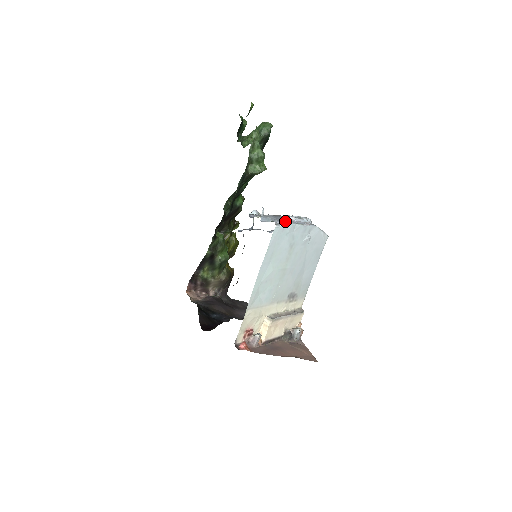
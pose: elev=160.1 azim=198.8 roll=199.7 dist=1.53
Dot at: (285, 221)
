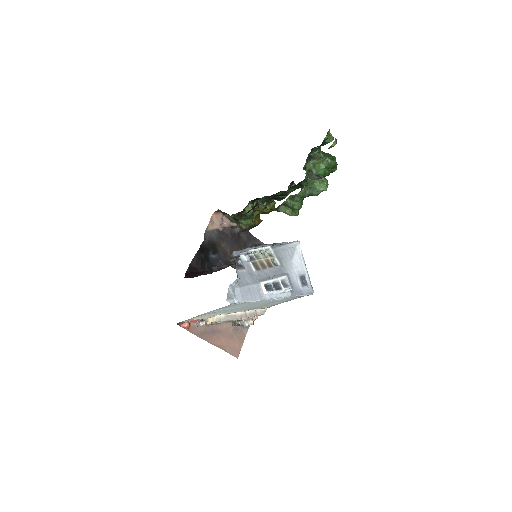
Dot at: (247, 299)
